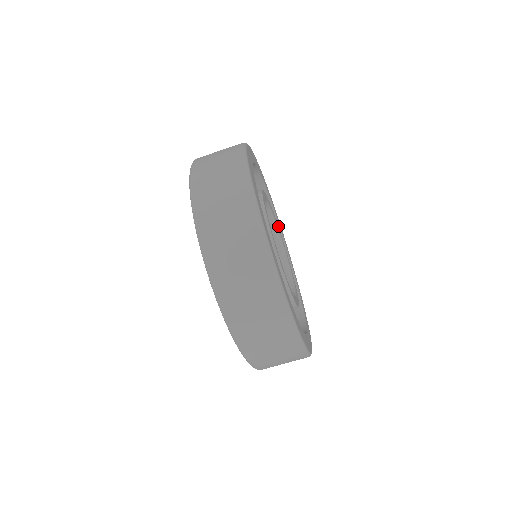
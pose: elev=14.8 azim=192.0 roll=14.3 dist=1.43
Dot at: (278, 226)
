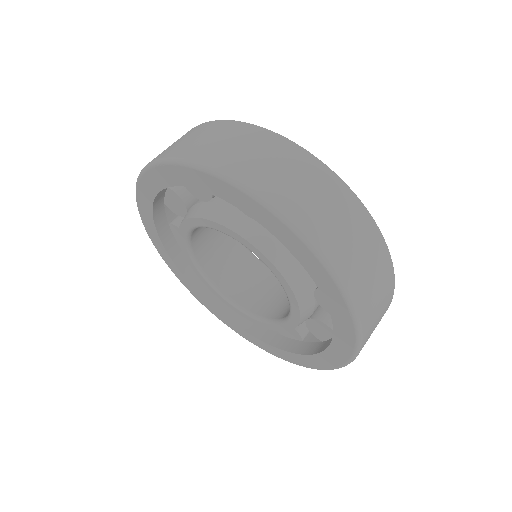
Dot at: occluded
